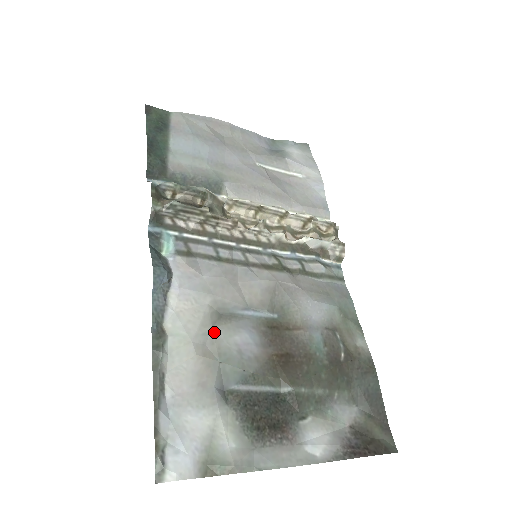
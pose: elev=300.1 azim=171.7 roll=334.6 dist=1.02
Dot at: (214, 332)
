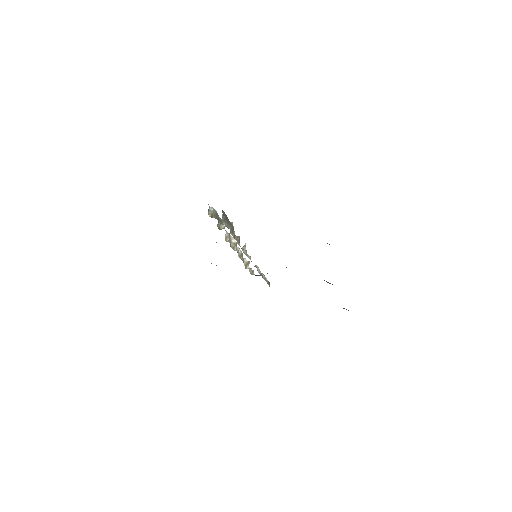
Dot at: occluded
